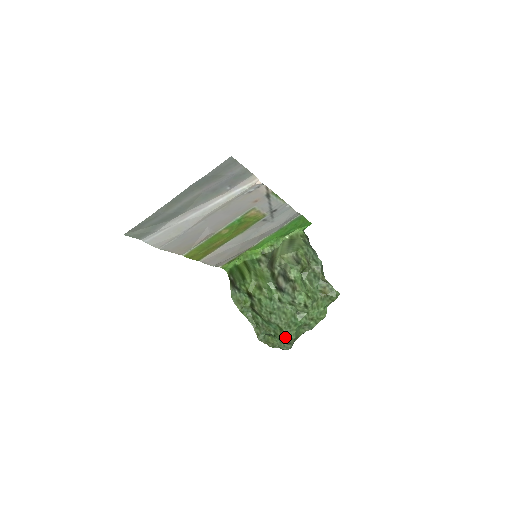
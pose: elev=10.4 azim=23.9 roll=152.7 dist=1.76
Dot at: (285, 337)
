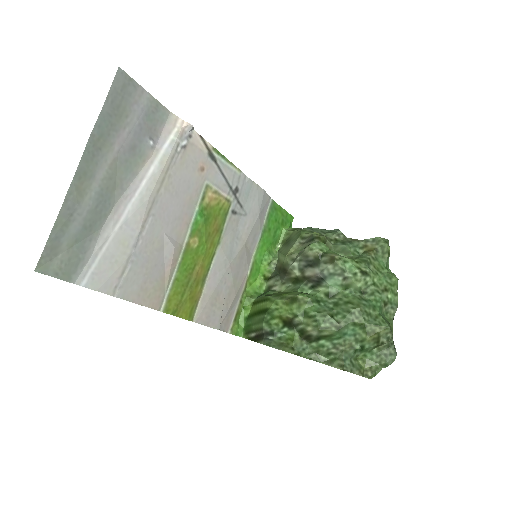
Dot at: (376, 333)
